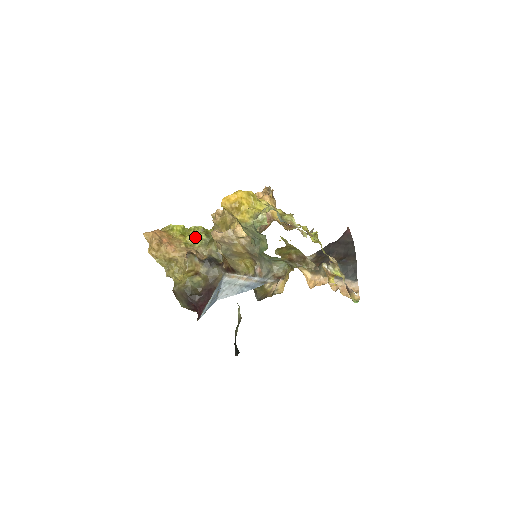
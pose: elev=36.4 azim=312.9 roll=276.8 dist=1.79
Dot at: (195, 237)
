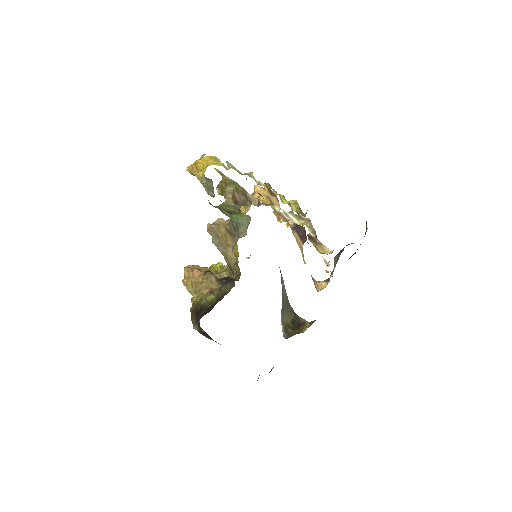
Dot at: occluded
